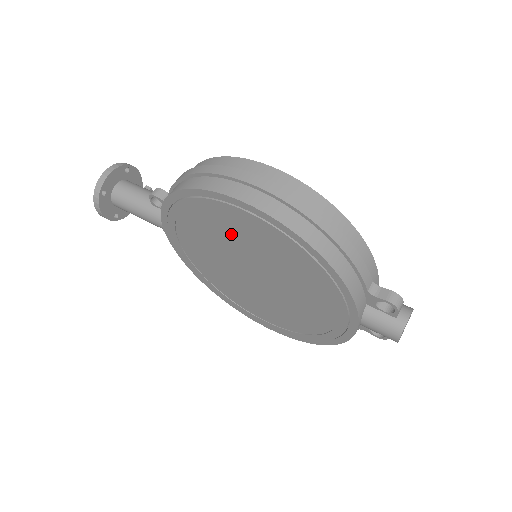
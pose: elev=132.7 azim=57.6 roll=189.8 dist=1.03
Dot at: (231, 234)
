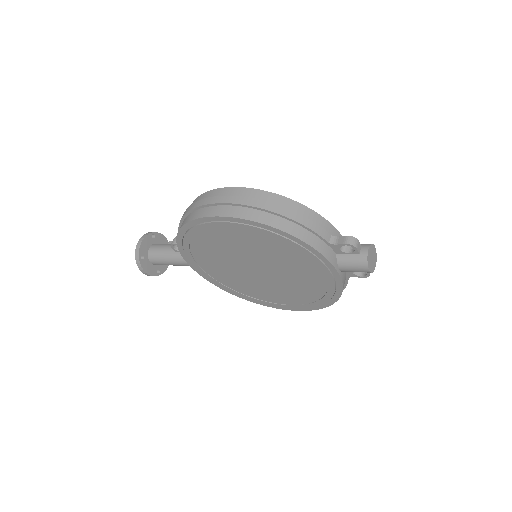
Dot at: (225, 244)
